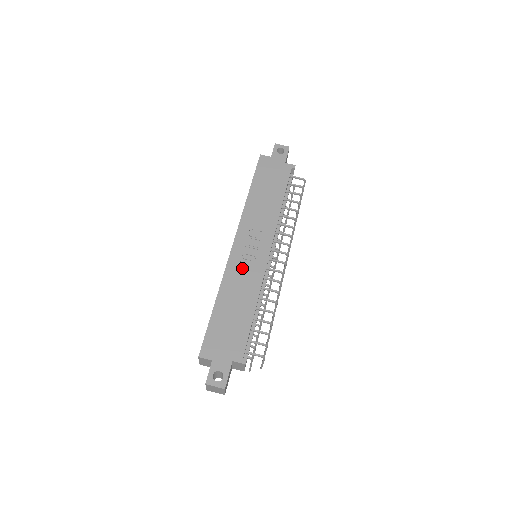
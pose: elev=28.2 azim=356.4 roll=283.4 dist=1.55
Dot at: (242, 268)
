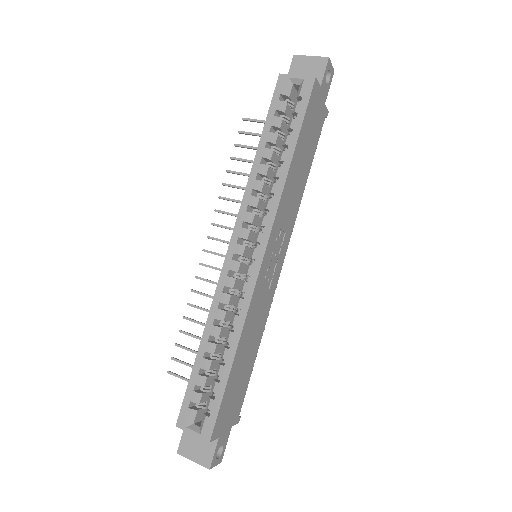
Dot at: (262, 297)
